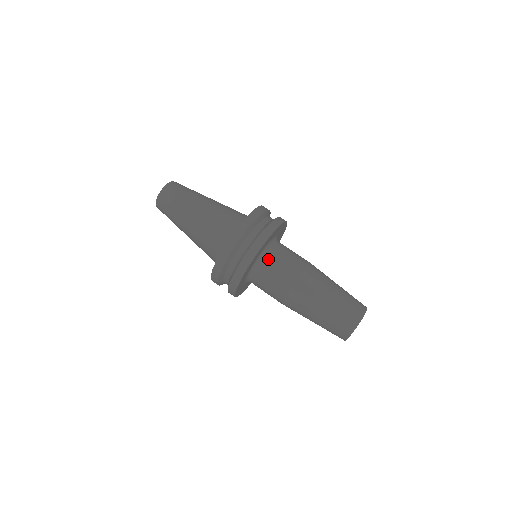
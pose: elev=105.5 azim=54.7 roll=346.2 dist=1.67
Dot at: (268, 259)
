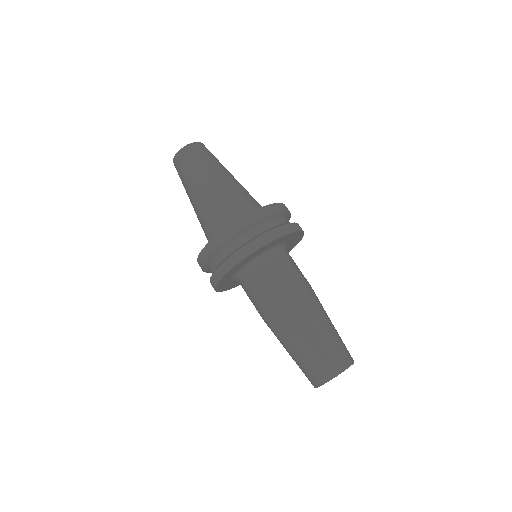
Dot at: (274, 258)
